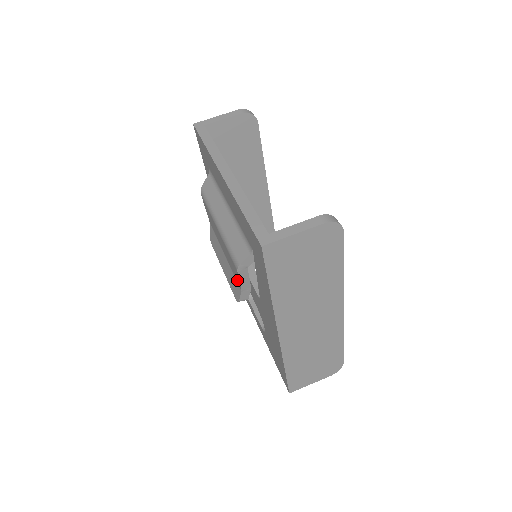
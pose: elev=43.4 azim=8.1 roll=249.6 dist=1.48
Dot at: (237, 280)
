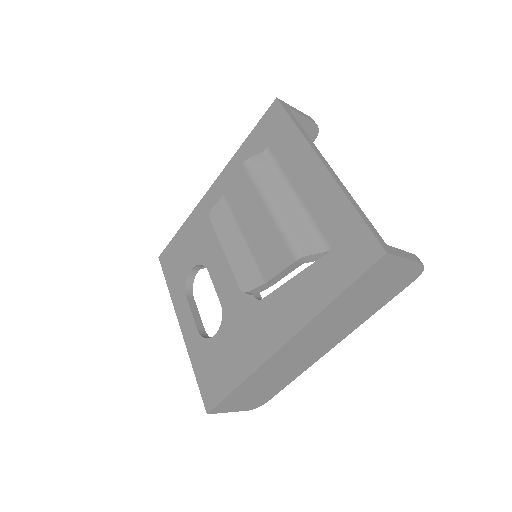
Dot at: (267, 270)
